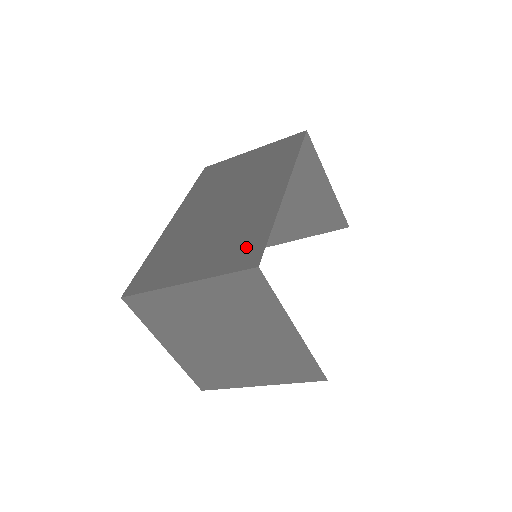
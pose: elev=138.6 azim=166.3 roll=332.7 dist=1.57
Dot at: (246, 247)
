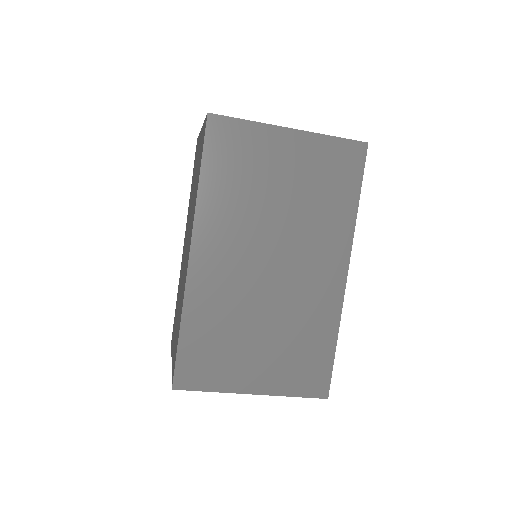
Dot at: (313, 366)
